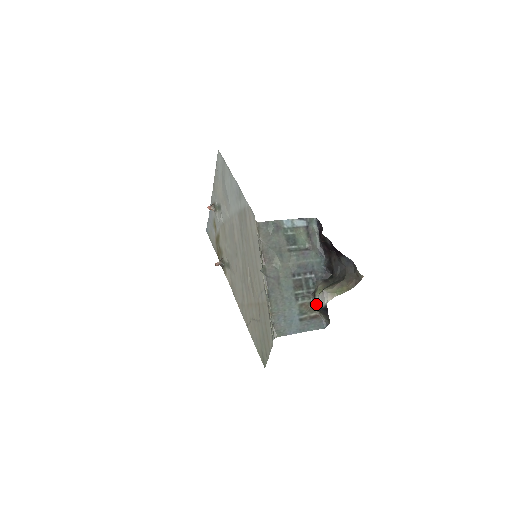
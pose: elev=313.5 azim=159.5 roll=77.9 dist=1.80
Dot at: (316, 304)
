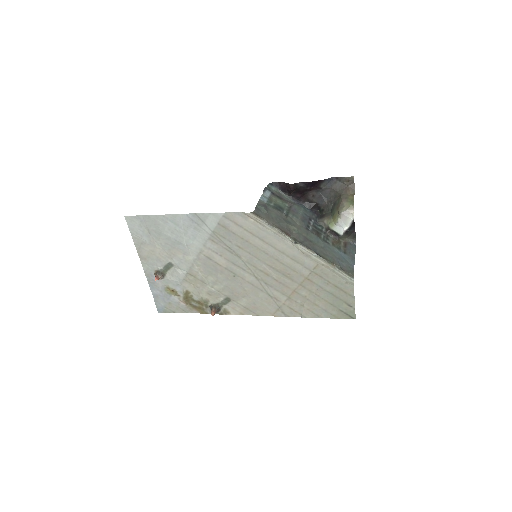
Dot at: (340, 233)
